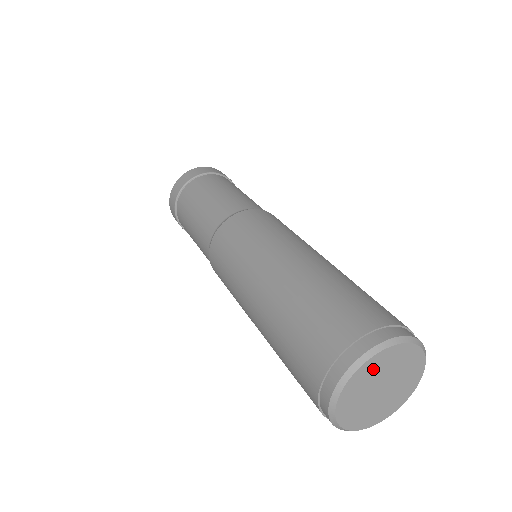
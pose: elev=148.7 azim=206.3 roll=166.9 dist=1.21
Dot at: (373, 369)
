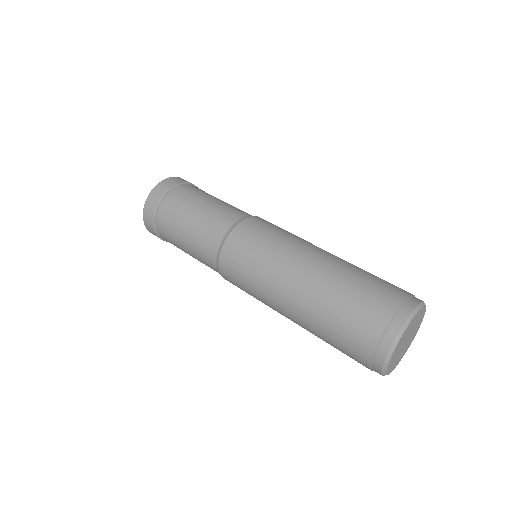
Dot at: (402, 340)
